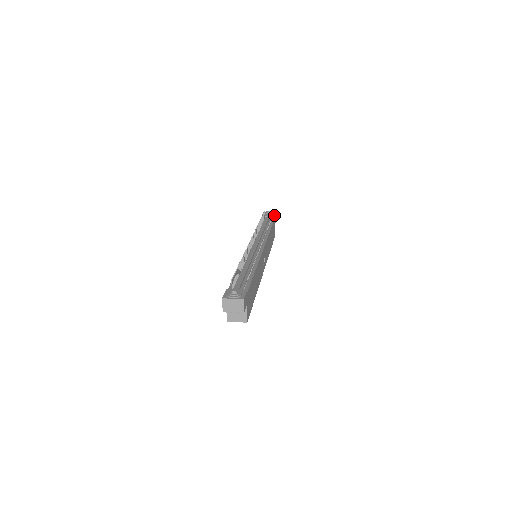
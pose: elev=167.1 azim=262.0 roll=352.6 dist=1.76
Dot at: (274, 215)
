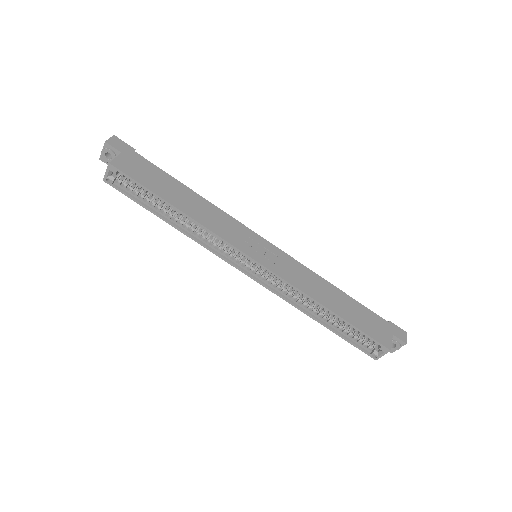
Dot at: (390, 322)
